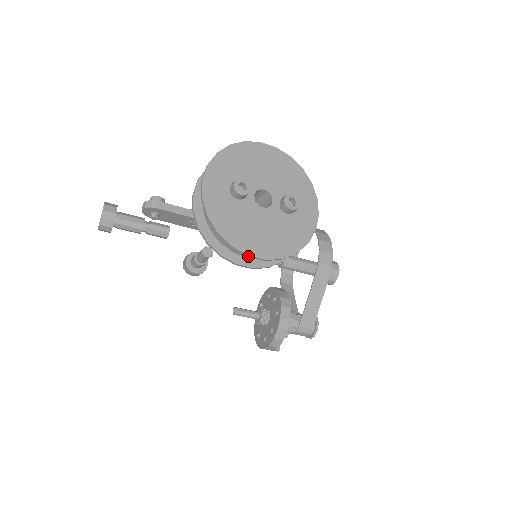
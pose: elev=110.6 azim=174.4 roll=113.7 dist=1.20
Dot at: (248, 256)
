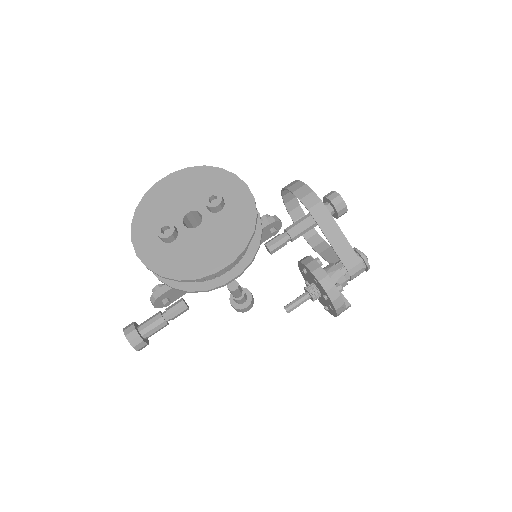
Dot at: (217, 273)
